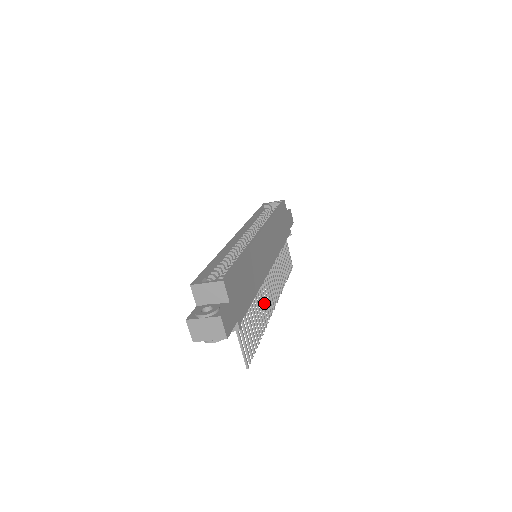
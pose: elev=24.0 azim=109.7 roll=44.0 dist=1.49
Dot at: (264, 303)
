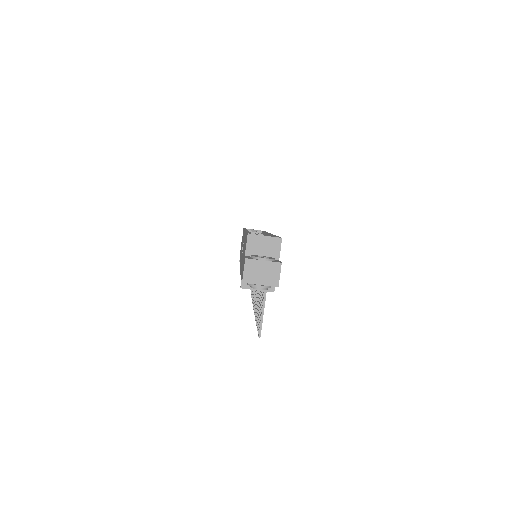
Dot at: occluded
